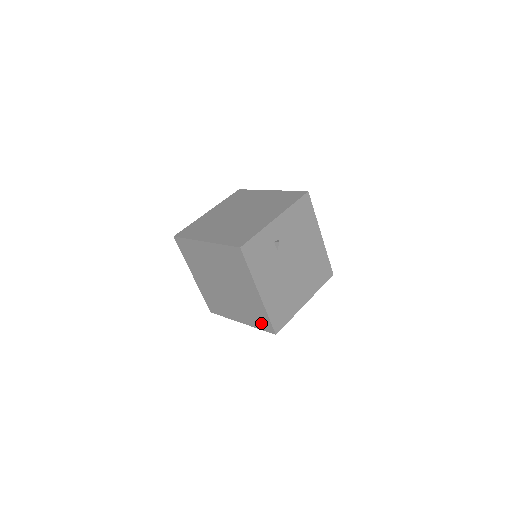
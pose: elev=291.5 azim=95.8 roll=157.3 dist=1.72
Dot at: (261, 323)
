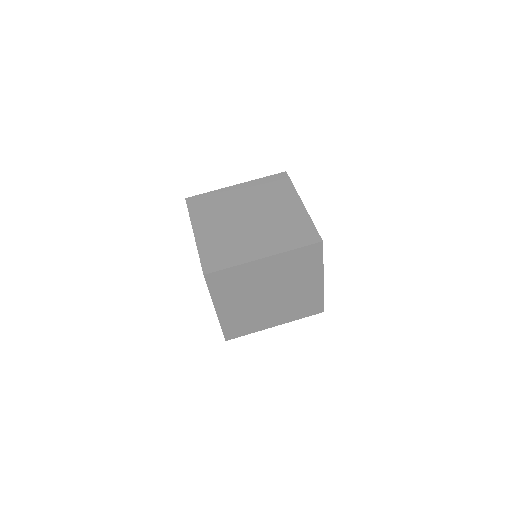
Dot at: (309, 310)
